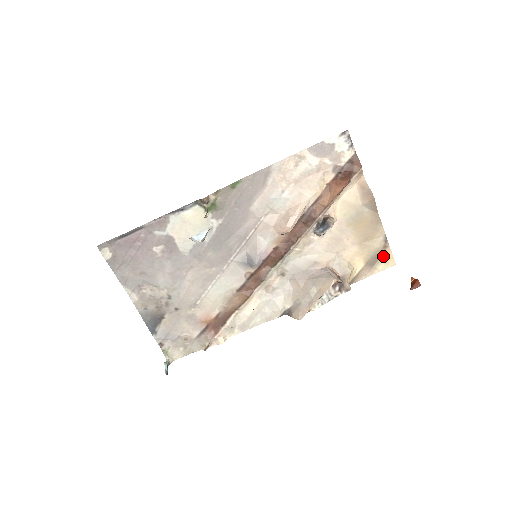
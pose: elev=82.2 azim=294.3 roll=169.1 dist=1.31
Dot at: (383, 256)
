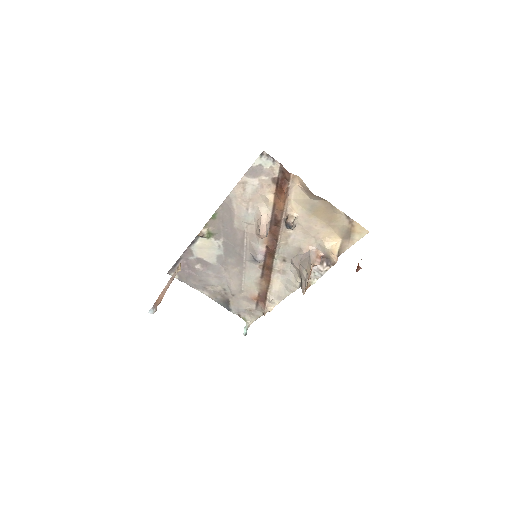
Dot at: (354, 229)
